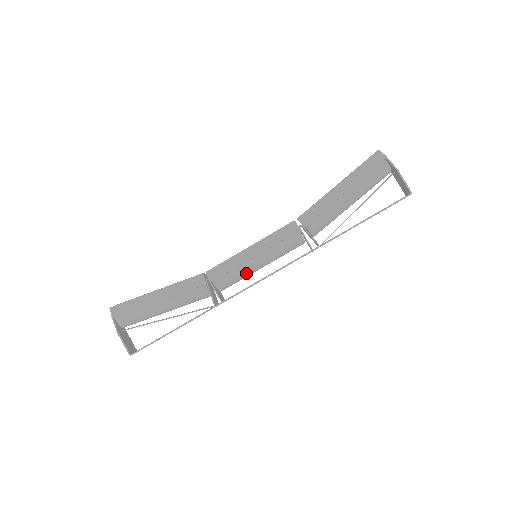
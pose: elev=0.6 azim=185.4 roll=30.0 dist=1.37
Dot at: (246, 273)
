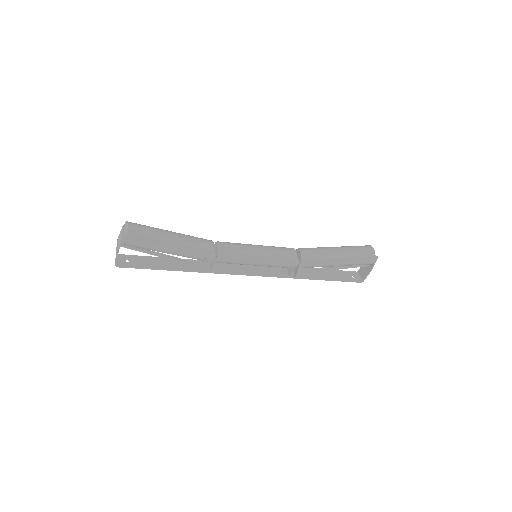
Dot at: (241, 264)
